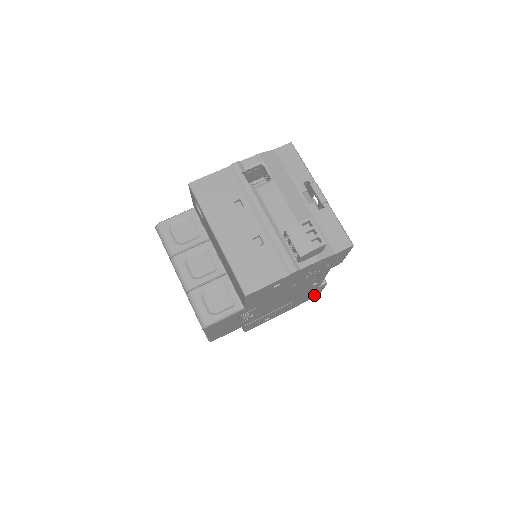
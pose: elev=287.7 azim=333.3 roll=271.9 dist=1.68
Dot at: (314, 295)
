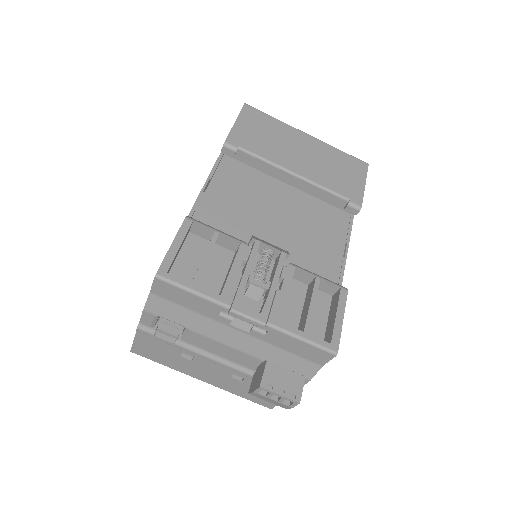
Dot at: occluded
